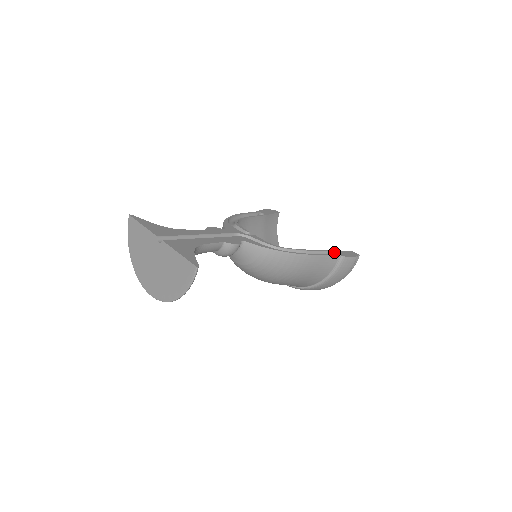
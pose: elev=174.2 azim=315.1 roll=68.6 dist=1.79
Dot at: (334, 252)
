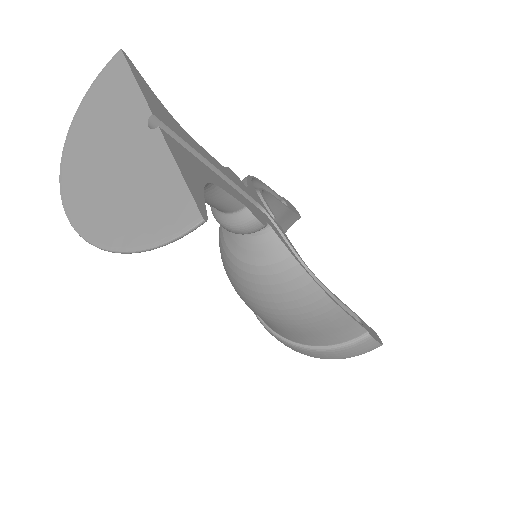
Dot at: (362, 321)
